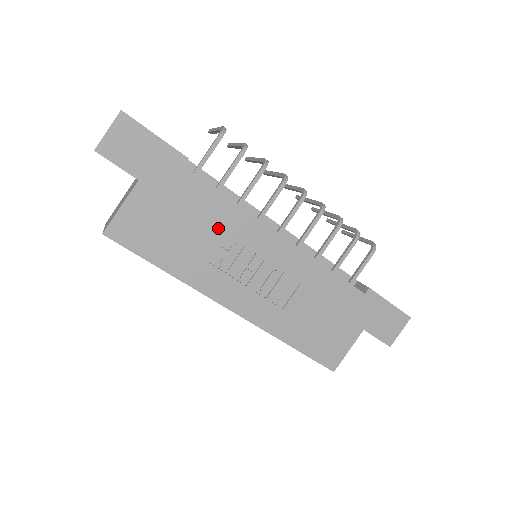
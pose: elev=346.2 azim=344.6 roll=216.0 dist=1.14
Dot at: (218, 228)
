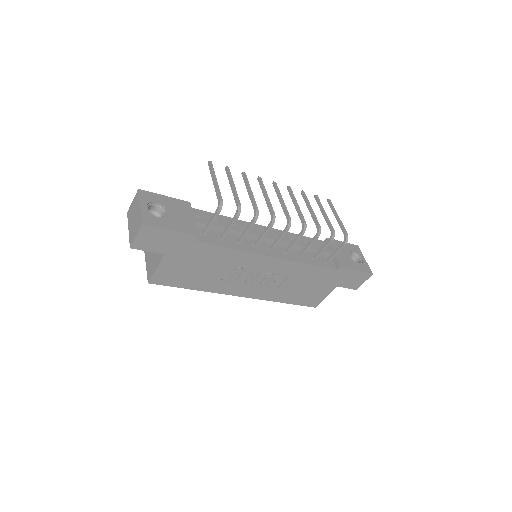
Dot at: (225, 264)
